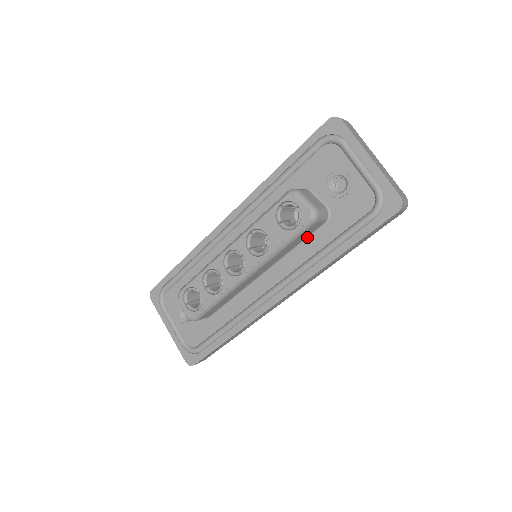
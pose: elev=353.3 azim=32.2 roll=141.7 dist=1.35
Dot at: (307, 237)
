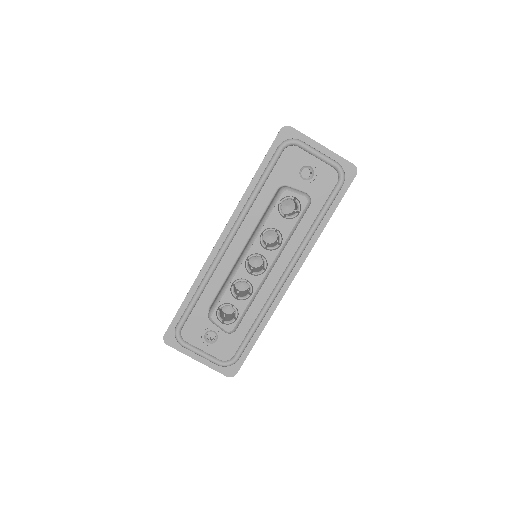
Dot at: occluded
